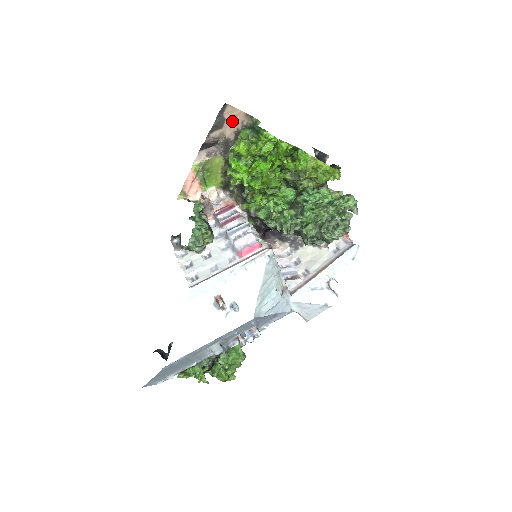
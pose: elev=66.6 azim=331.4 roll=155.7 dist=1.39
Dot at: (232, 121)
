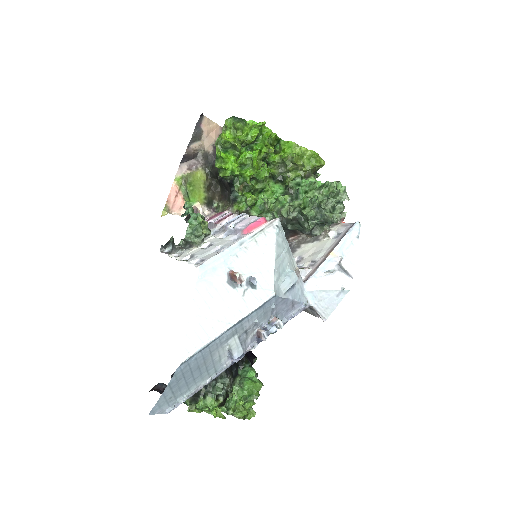
Dot at: (209, 134)
